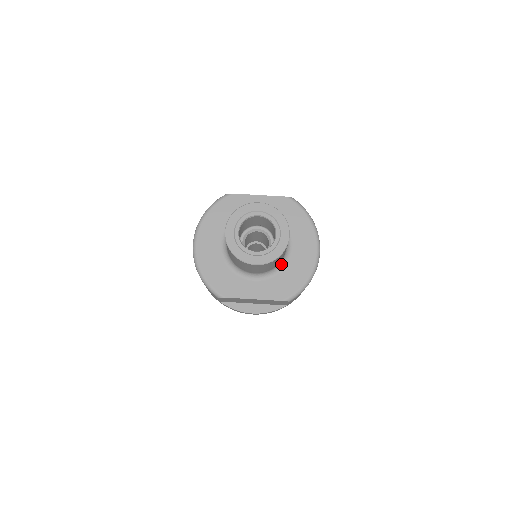
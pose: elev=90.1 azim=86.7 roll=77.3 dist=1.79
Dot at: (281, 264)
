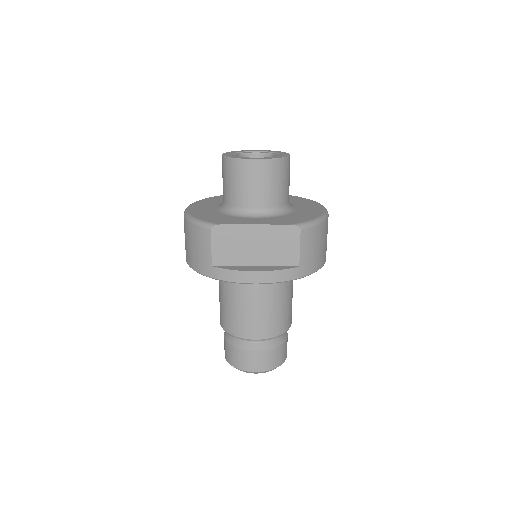
Dot at: (285, 210)
